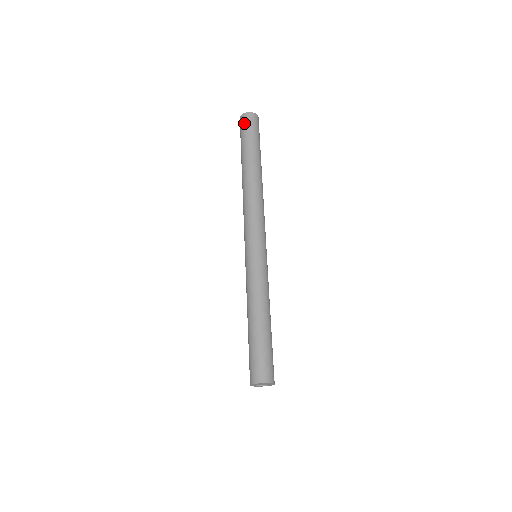
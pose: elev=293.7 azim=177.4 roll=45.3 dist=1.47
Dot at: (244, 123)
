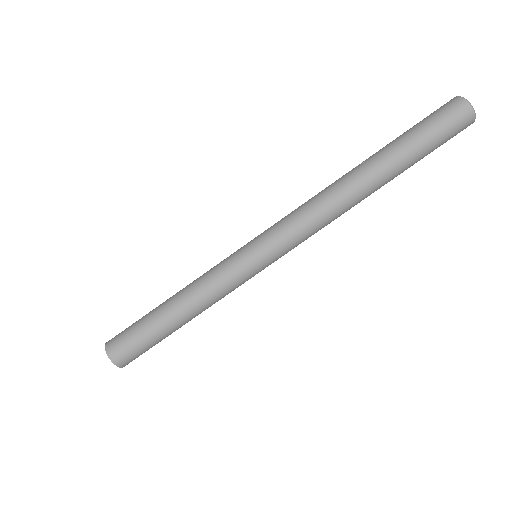
Dot at: (440, 108)
